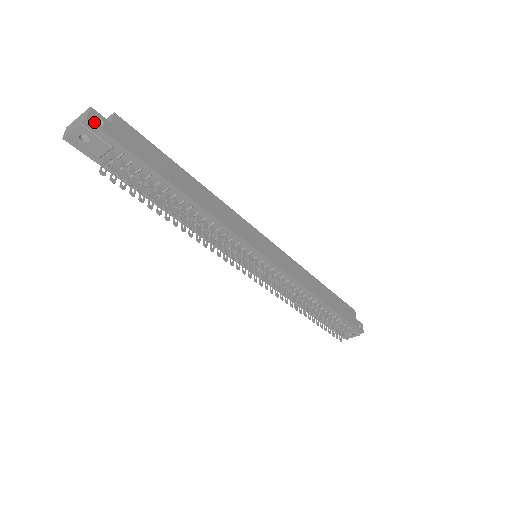
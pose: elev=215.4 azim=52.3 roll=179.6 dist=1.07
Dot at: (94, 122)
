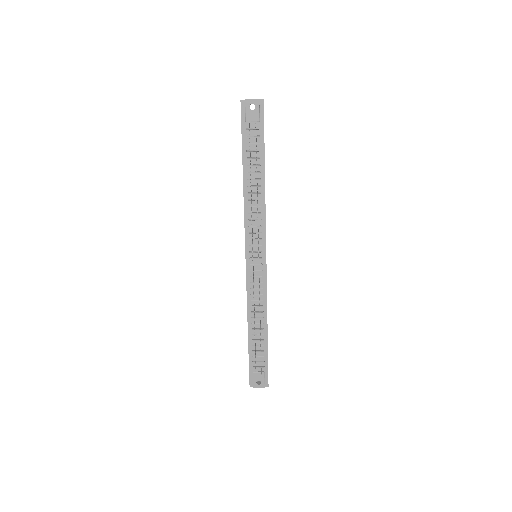
Dot at: occluded
